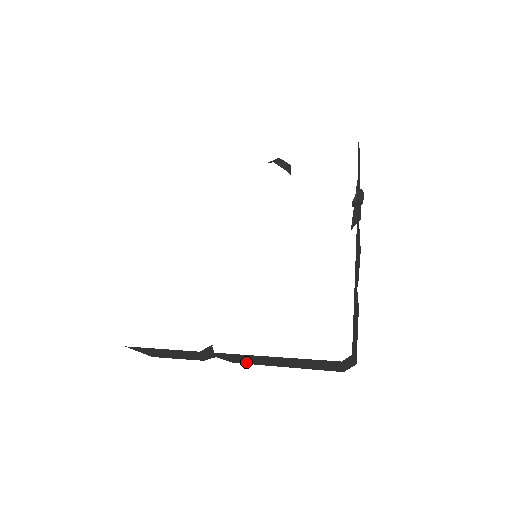
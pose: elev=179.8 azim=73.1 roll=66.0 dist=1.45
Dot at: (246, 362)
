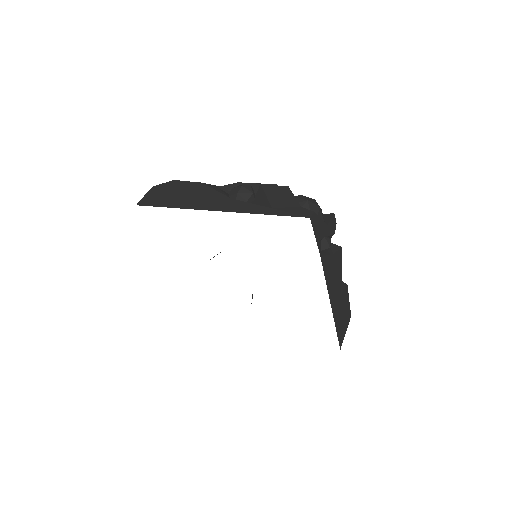
Dot at: occluded
